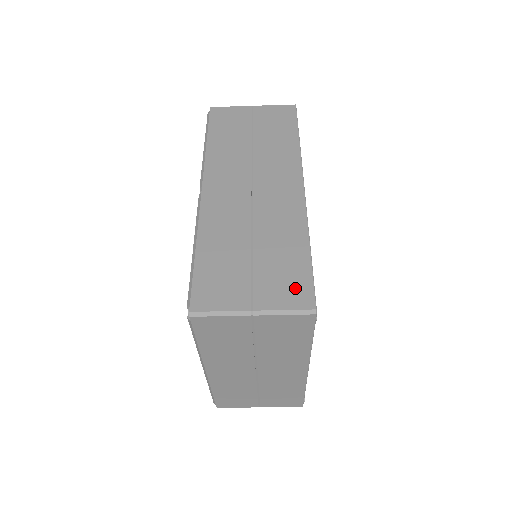
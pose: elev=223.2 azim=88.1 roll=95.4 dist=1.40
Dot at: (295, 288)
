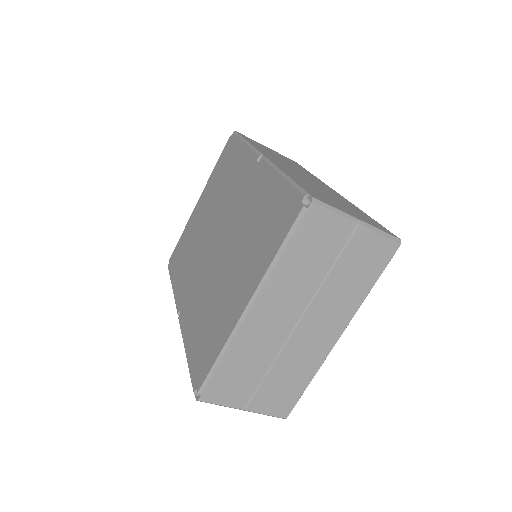
Dot at: (377, 225)
